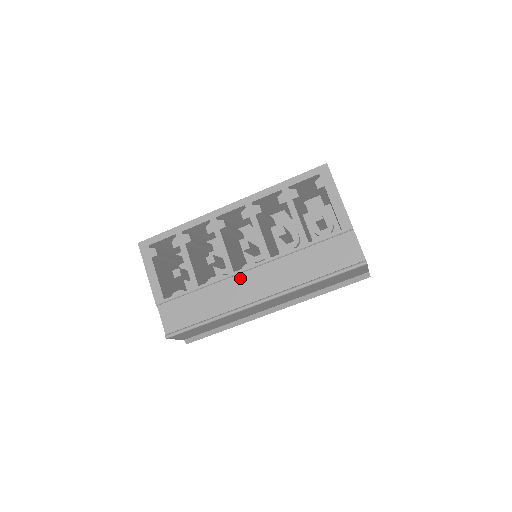
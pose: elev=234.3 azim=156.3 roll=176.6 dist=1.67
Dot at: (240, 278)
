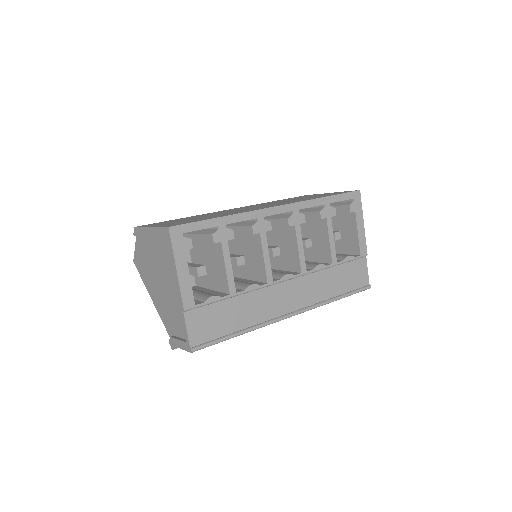
Dot at: (276, 288)
